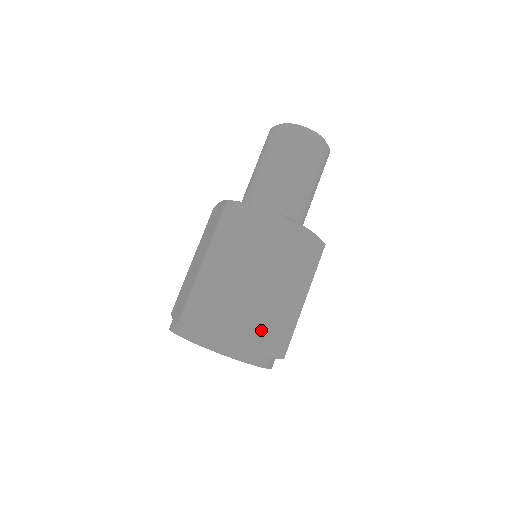
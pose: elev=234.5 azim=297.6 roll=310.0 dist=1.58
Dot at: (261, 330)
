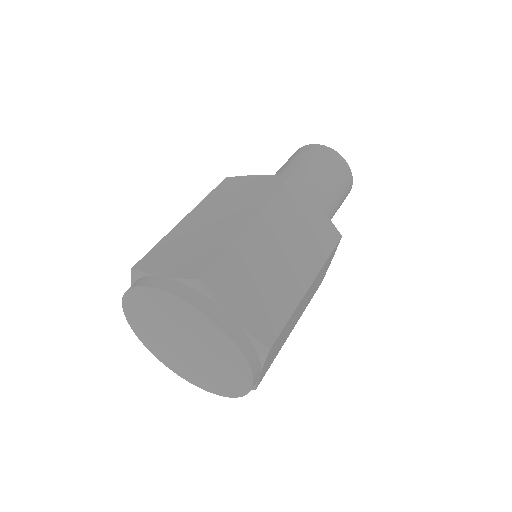
Dot at: (279, 340)
